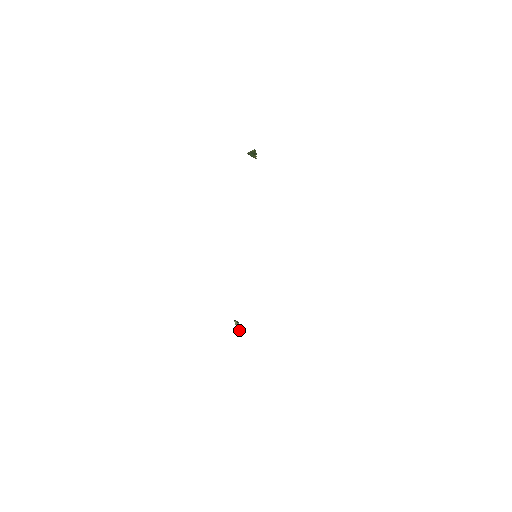
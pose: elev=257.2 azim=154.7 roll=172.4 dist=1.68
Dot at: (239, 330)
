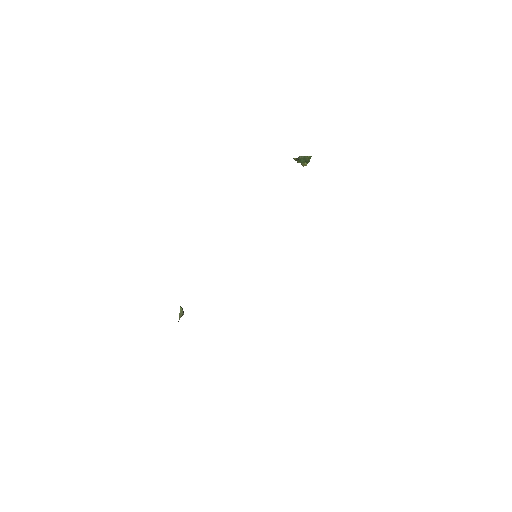
Dot at: (179, 319)
